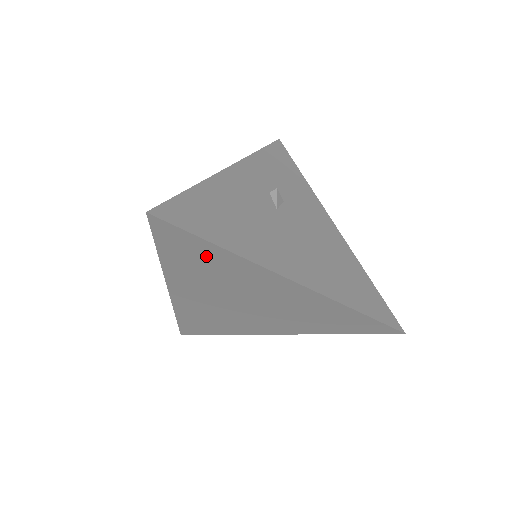
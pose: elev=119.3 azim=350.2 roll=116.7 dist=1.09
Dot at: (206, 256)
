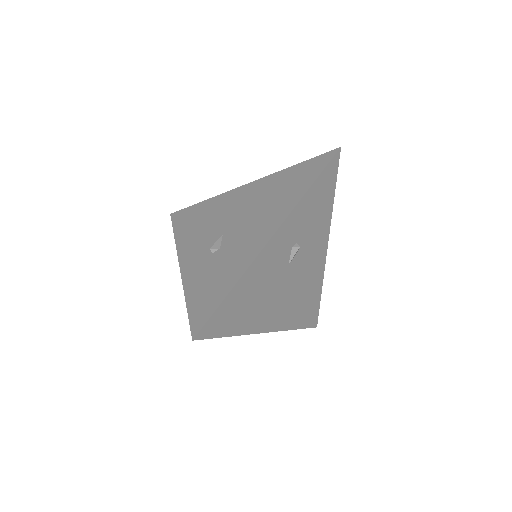
Dot at: occluded
